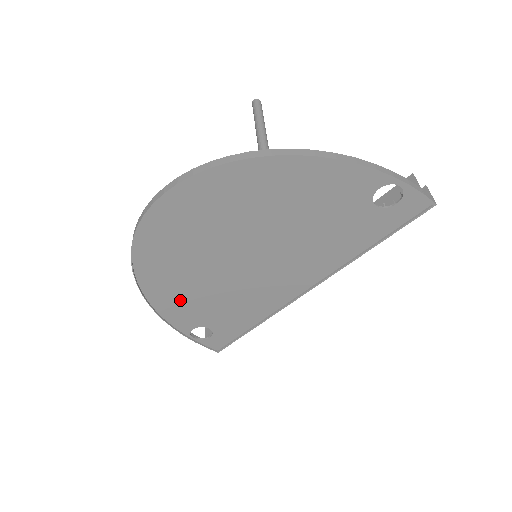
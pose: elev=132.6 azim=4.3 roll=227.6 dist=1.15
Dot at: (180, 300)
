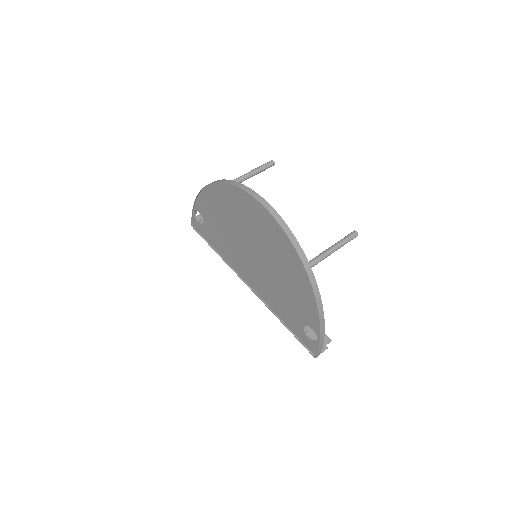
Dot at: (214, 207)
